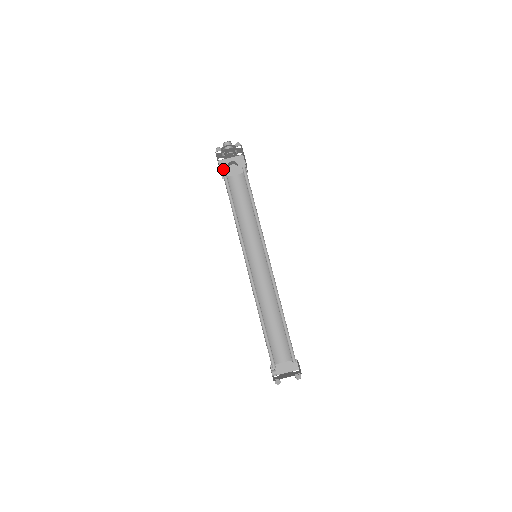
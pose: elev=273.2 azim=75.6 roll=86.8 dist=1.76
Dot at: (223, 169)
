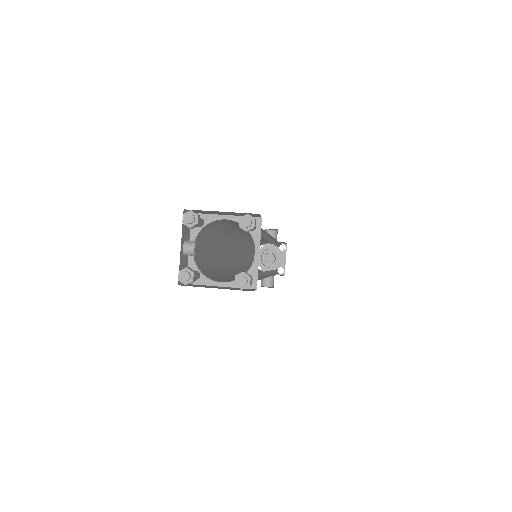
Dot at: occluded
